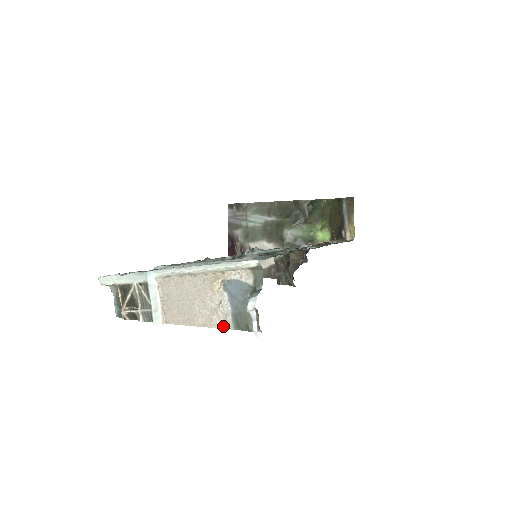
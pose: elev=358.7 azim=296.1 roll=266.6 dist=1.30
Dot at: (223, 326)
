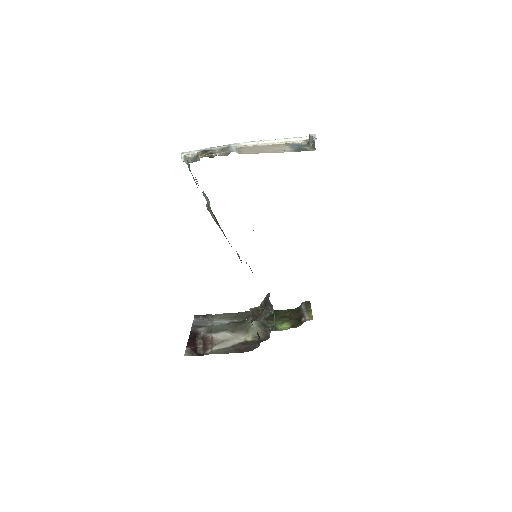
Dot at: occluded
